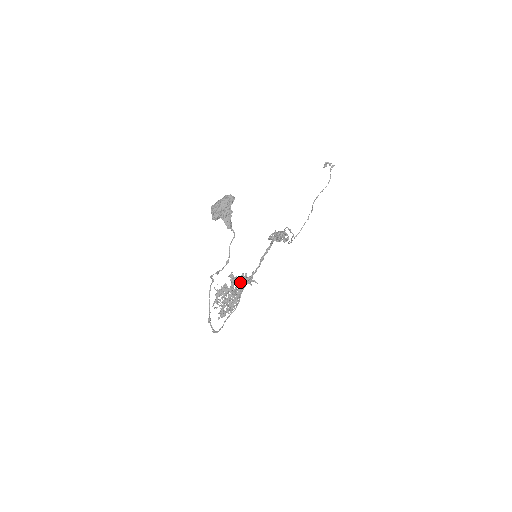
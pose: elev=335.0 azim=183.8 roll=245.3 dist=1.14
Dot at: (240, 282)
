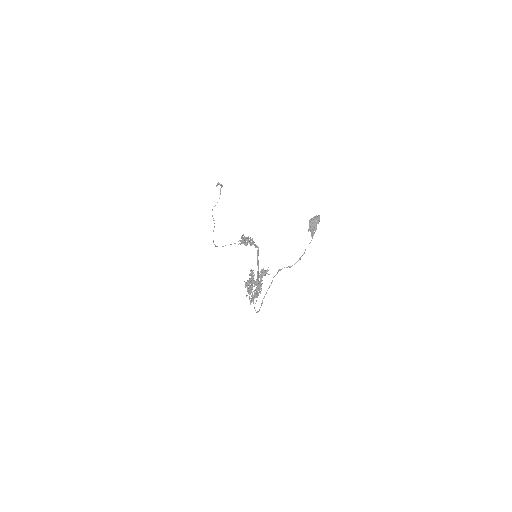
Dot at: (261, 275)
